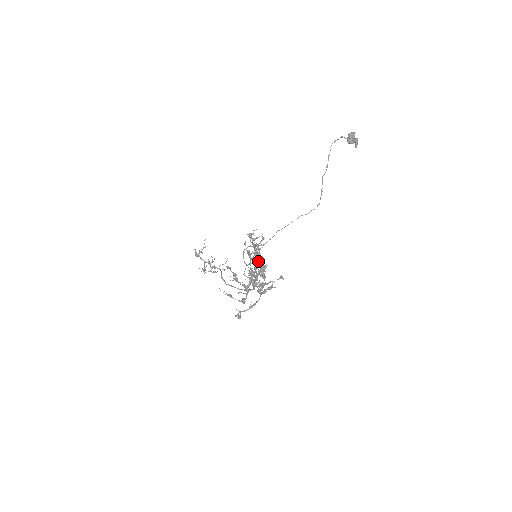
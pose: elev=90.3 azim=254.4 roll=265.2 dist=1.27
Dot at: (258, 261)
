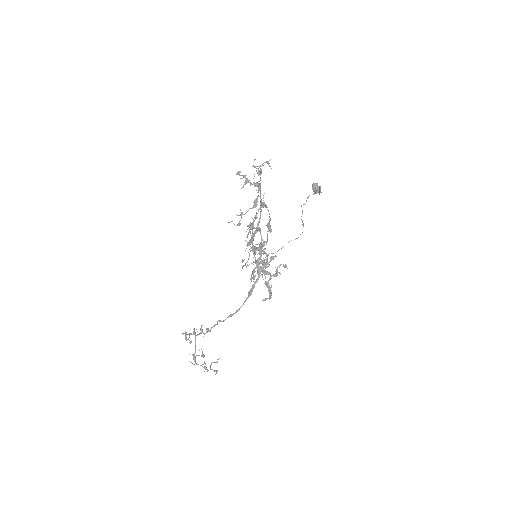
Dot at: (260, 243)
